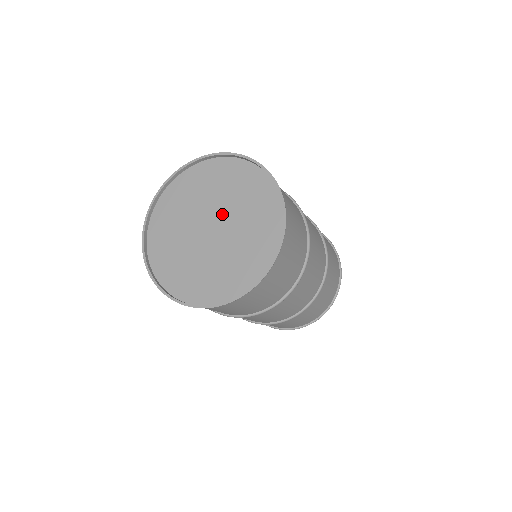
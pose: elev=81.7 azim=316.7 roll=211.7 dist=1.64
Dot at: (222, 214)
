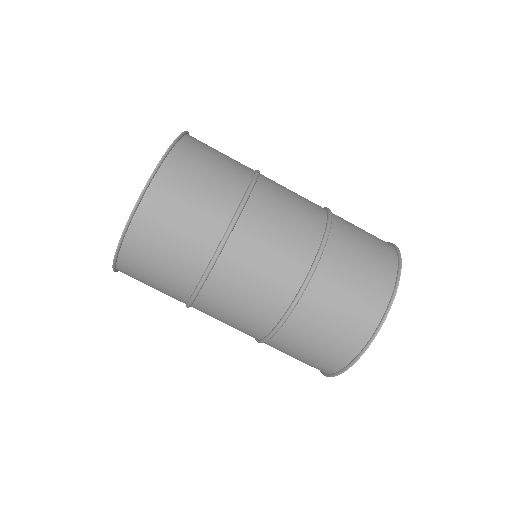
Dot at: occluded
